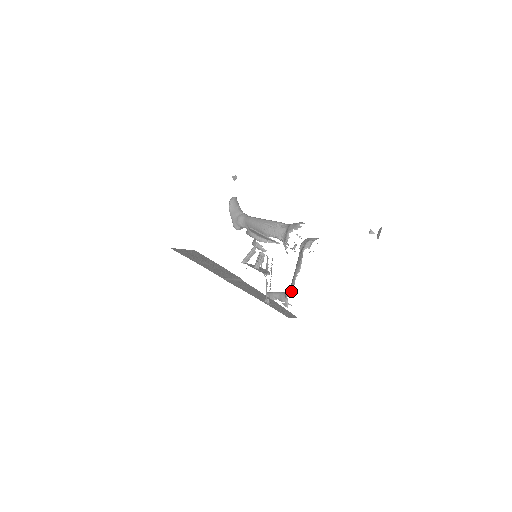
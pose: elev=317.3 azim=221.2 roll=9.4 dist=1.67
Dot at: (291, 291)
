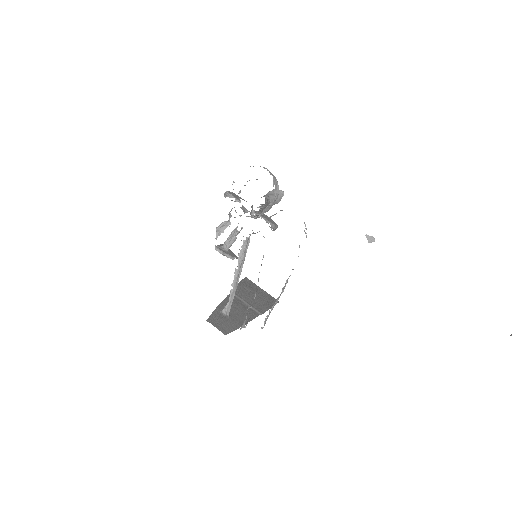
Dot at: occluded
